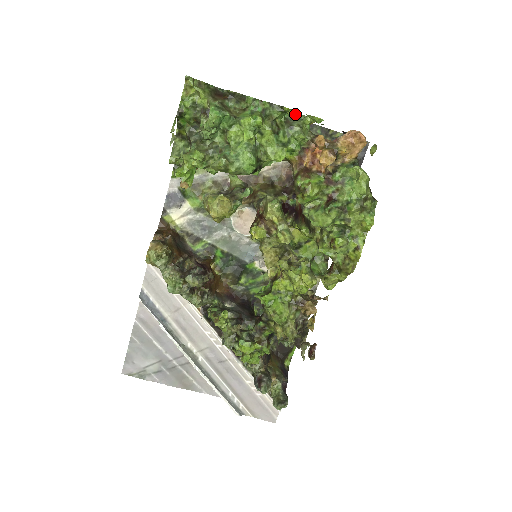
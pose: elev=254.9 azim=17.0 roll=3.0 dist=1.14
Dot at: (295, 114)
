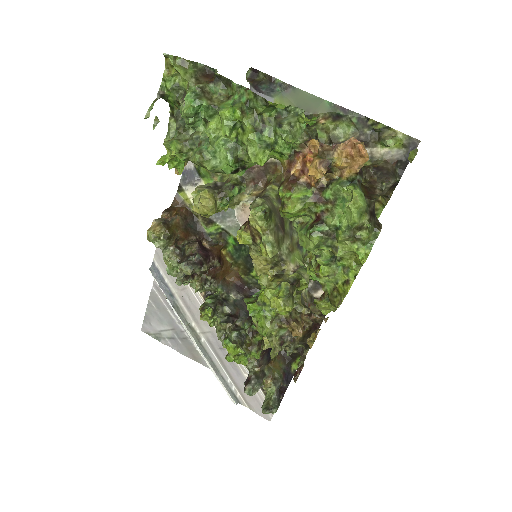
Dot at: (289, 108)
